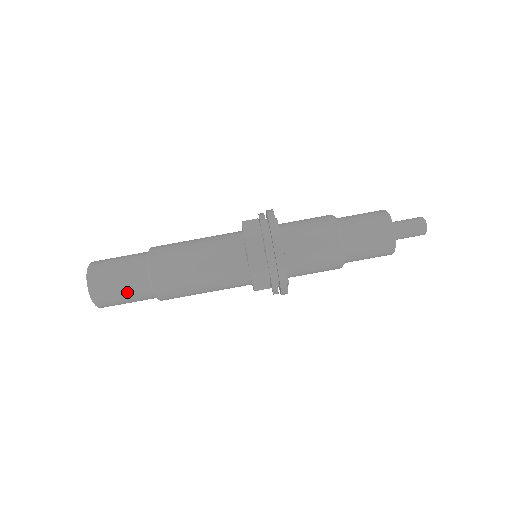
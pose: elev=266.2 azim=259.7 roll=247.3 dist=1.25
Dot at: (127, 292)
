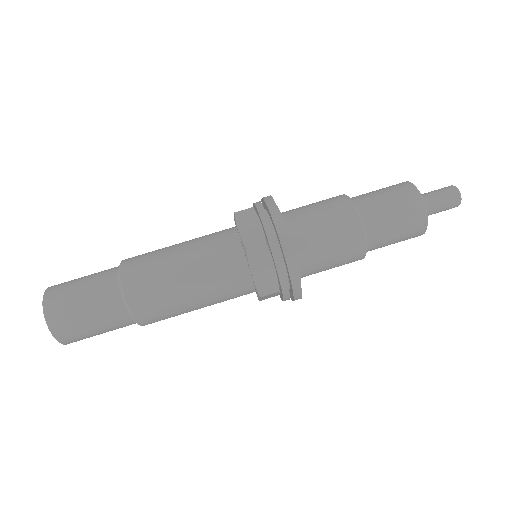
Dot at: (96, 318)
